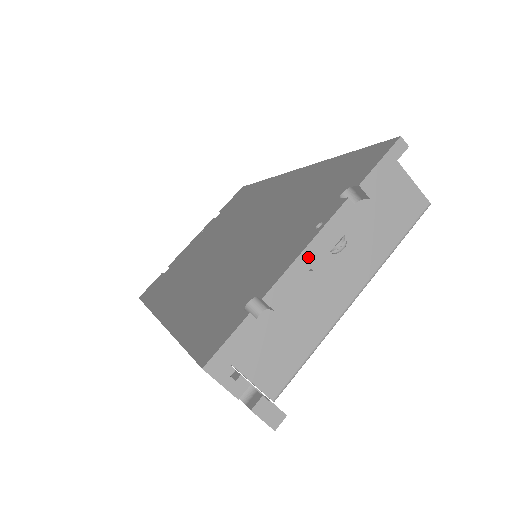
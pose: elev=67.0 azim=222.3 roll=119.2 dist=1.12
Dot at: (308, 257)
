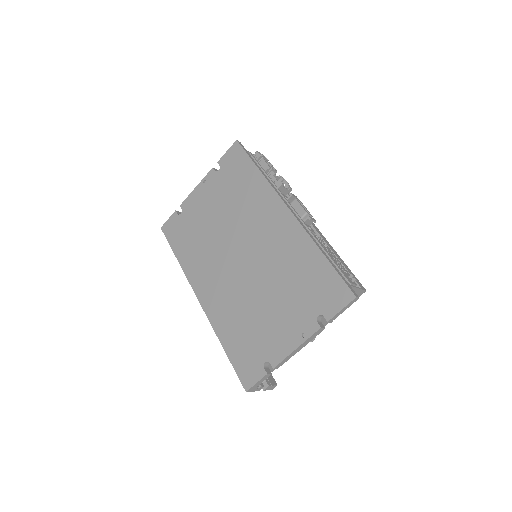
Dot at: (296, 351)
